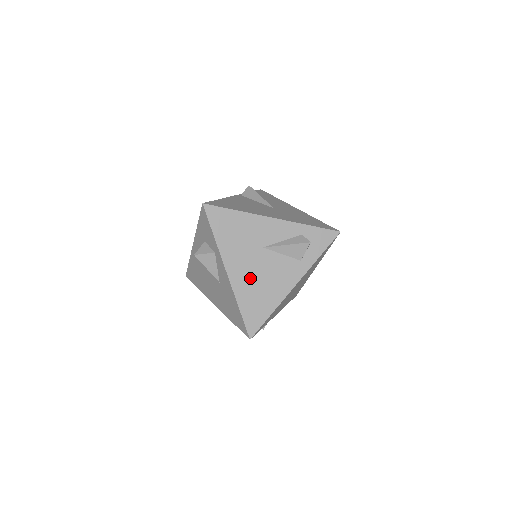
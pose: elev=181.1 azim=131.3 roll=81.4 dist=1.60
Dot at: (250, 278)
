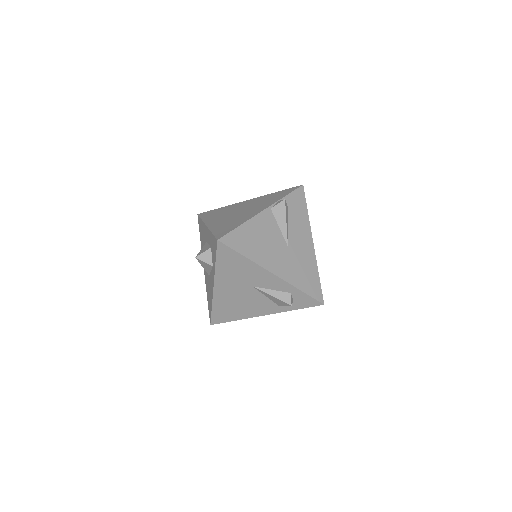
Dot at: (231, 297)
